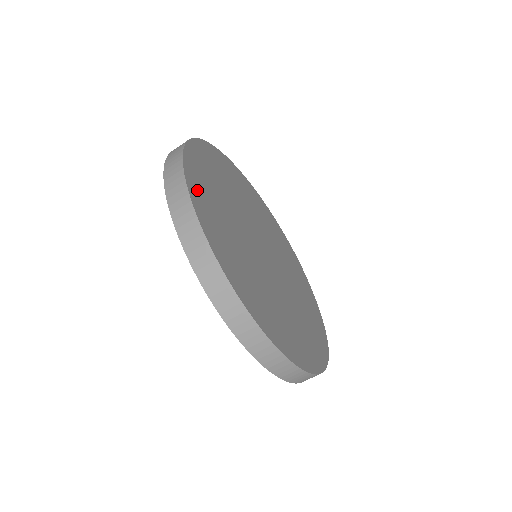
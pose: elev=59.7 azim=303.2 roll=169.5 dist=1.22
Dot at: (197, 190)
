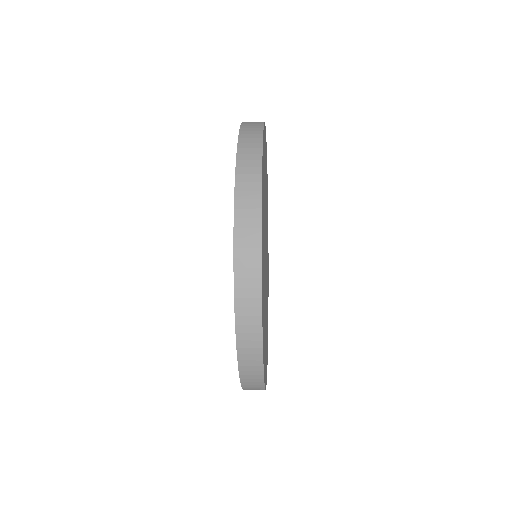
Dot at: occluded
